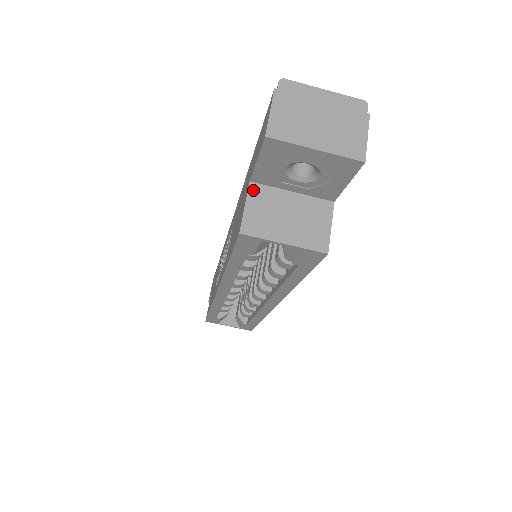
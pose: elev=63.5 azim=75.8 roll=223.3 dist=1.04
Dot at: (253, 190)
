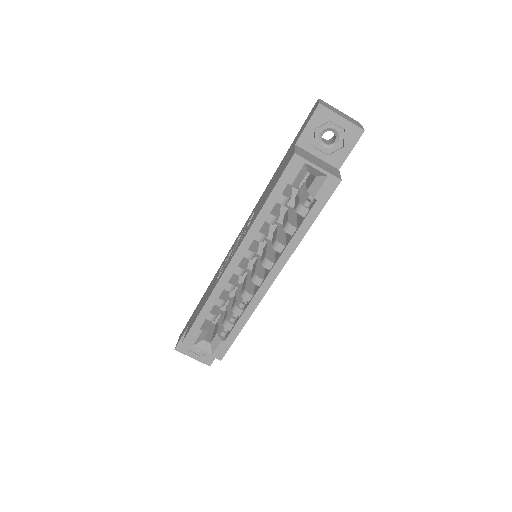
Dot at: (297, 147)
